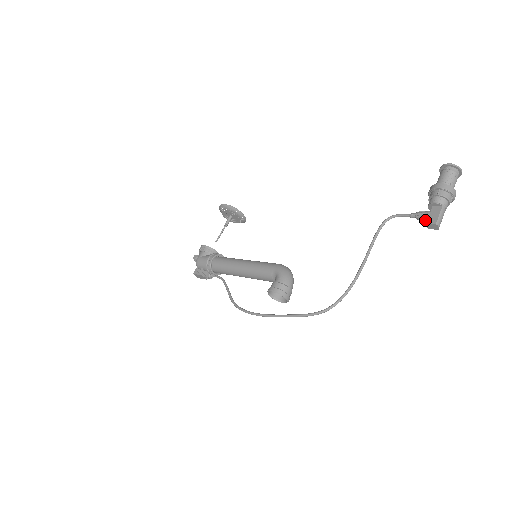
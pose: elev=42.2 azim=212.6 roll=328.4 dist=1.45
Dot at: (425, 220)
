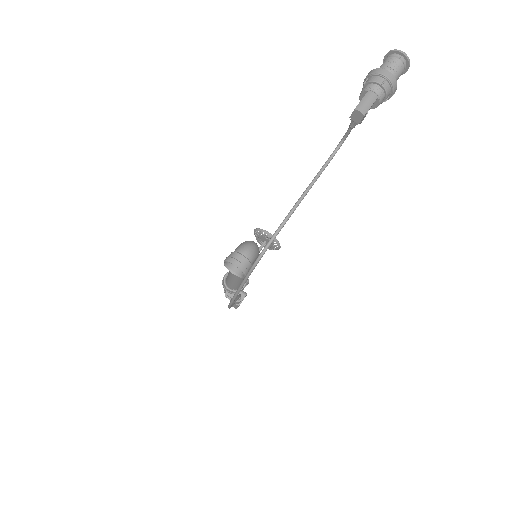
Dot at: occluded
